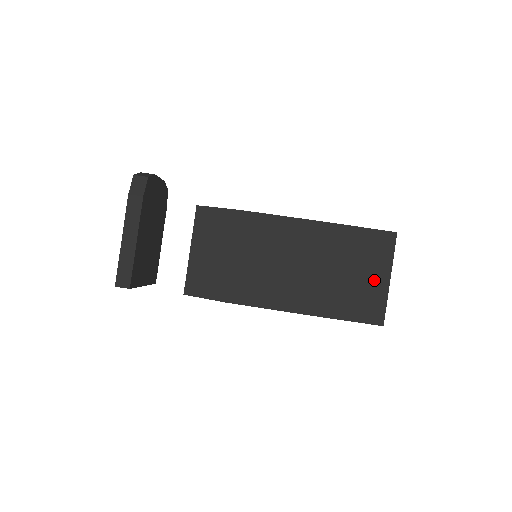
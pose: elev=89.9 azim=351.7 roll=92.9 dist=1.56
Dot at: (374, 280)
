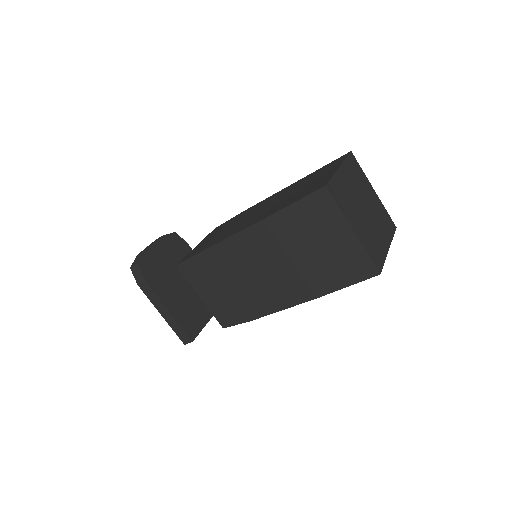
Dot at: (340, 241)
